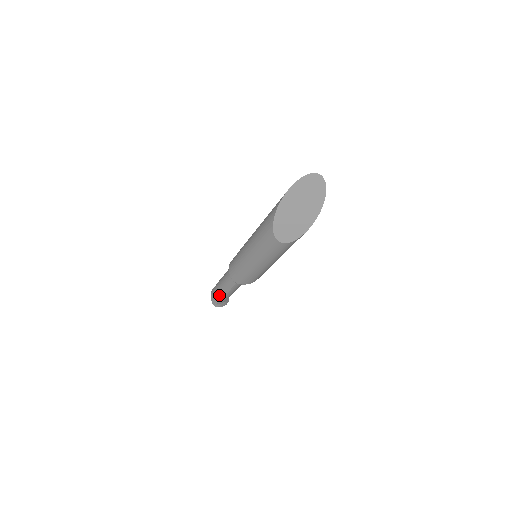
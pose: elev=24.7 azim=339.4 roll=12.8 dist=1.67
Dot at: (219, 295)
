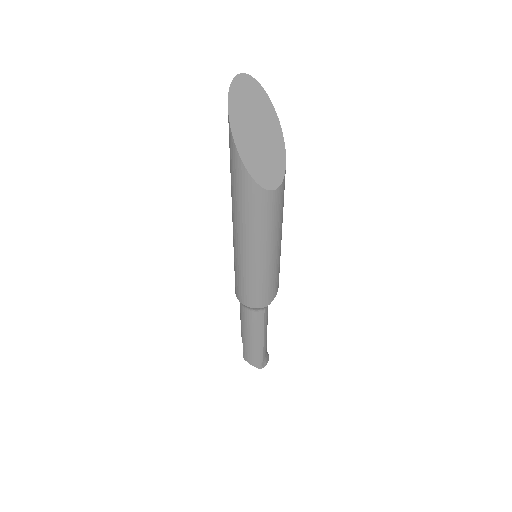
Dot at: (257, 349)
